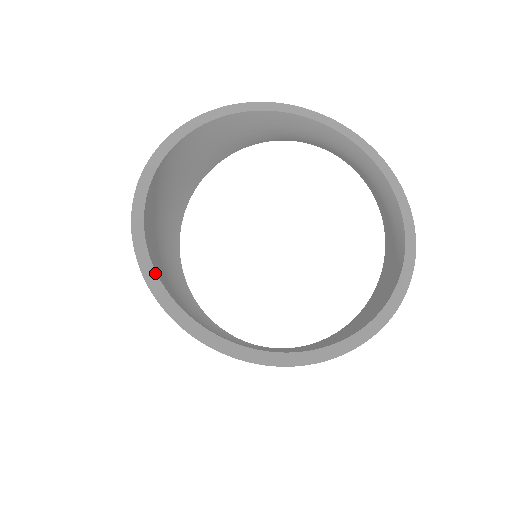
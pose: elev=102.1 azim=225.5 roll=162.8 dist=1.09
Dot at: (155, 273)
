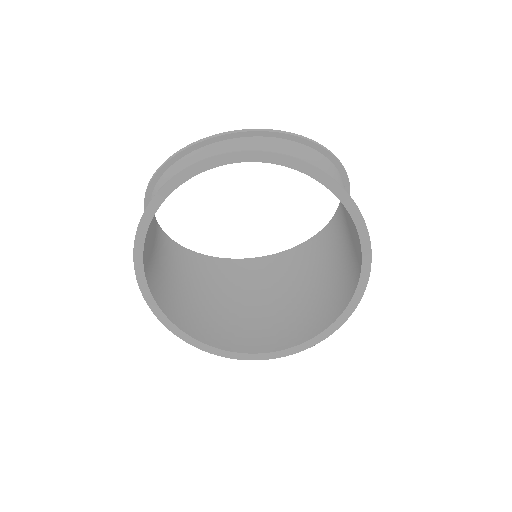
Dot at: (243, 354)
